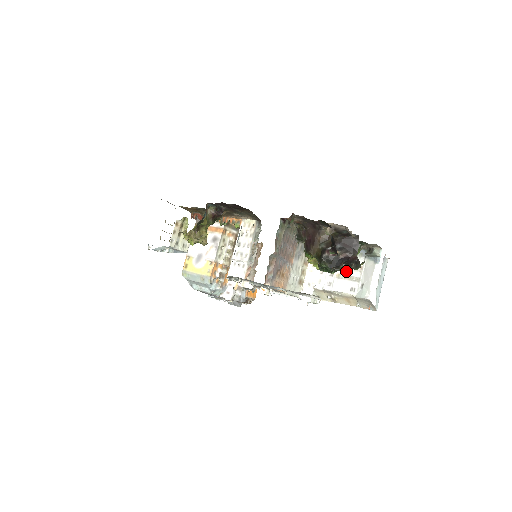
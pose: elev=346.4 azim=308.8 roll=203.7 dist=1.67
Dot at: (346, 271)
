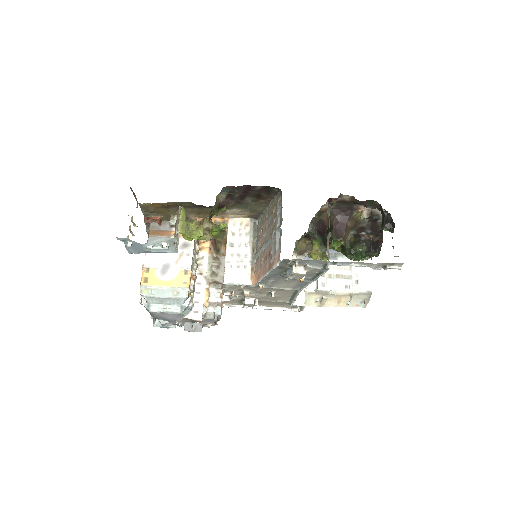
Dot at: (336, 270)
